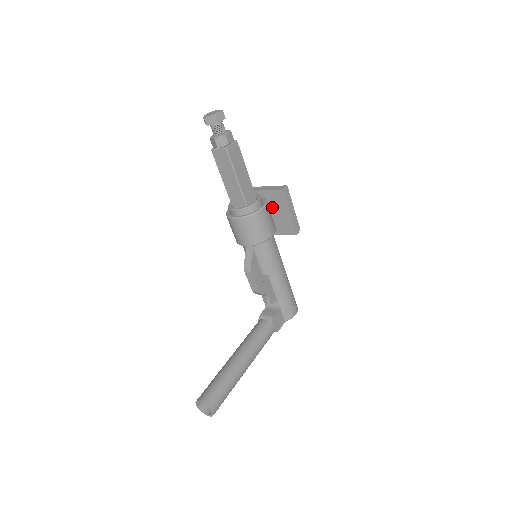
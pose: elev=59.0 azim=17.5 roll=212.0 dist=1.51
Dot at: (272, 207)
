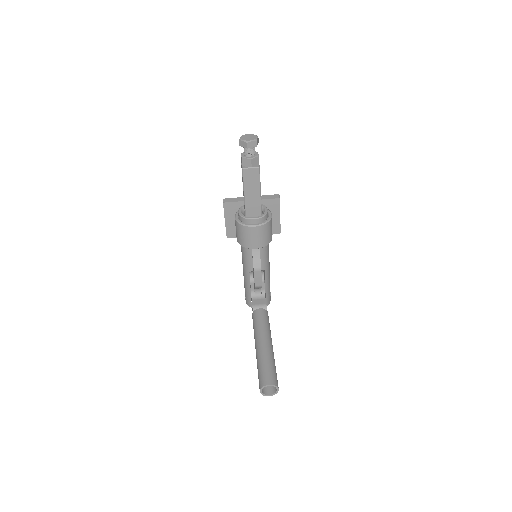
Dot at: occluded
